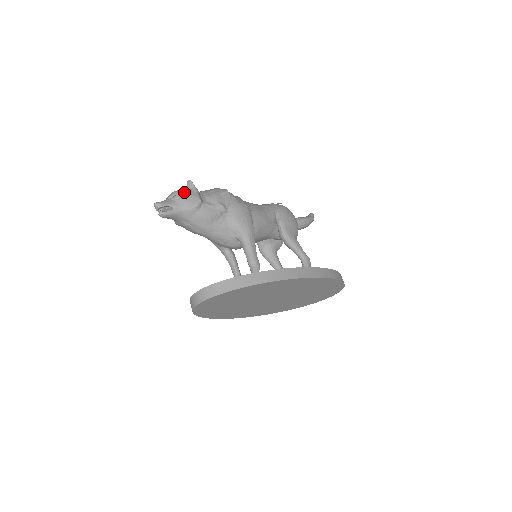
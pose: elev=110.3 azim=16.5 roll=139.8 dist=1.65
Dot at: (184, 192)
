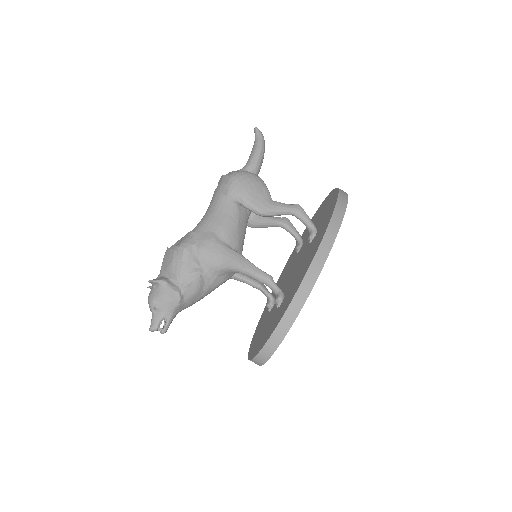
Dot at: (157, 297)
